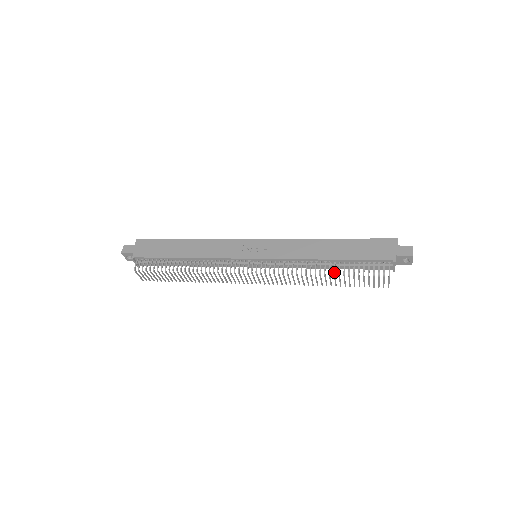
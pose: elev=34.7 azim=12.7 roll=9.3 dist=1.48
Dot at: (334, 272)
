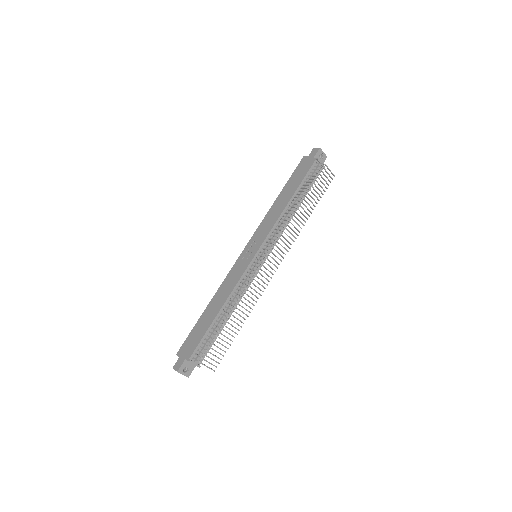
Dot at: (301, 198)
